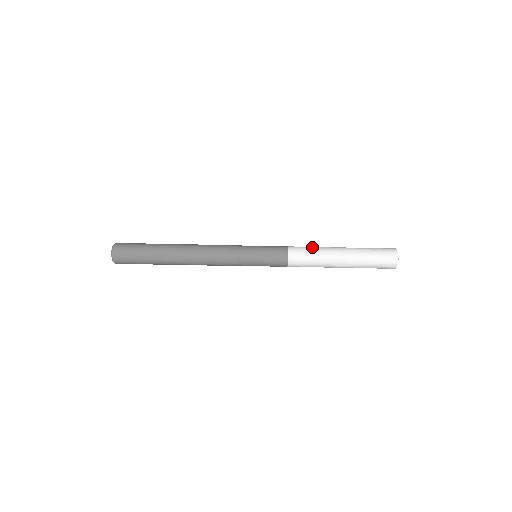
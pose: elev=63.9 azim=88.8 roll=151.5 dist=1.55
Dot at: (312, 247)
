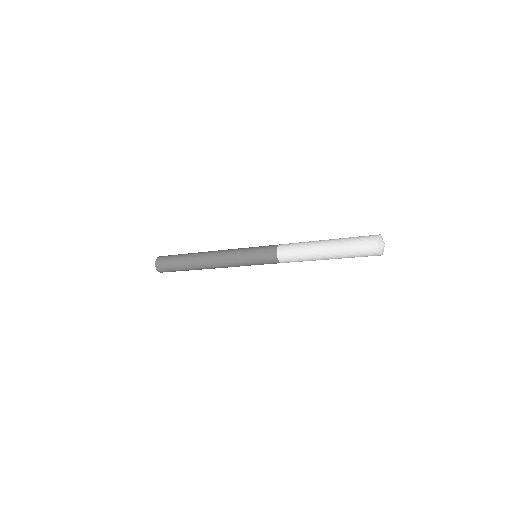
Dot at: (298, 244)
